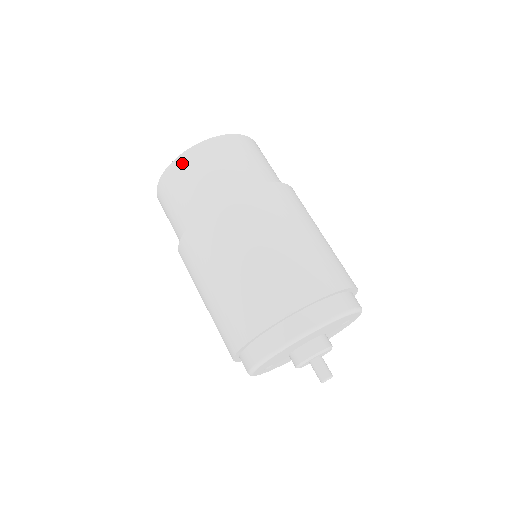
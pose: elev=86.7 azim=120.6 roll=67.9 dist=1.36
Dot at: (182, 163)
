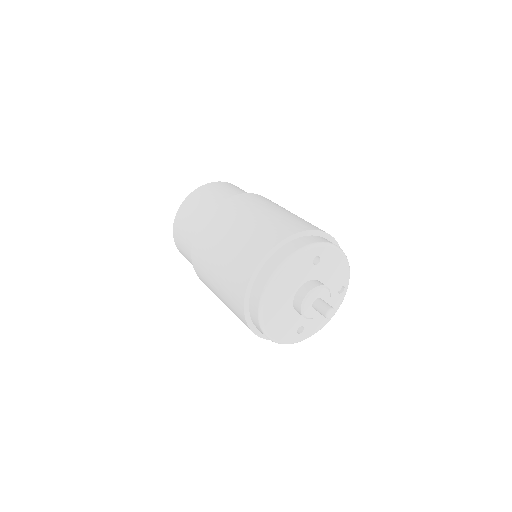
Dot at: (176, 240)
